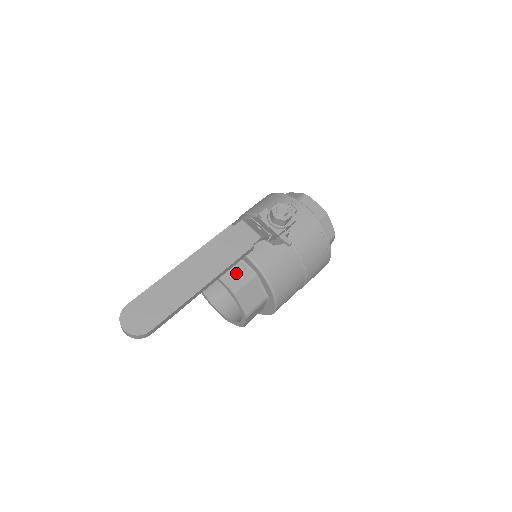
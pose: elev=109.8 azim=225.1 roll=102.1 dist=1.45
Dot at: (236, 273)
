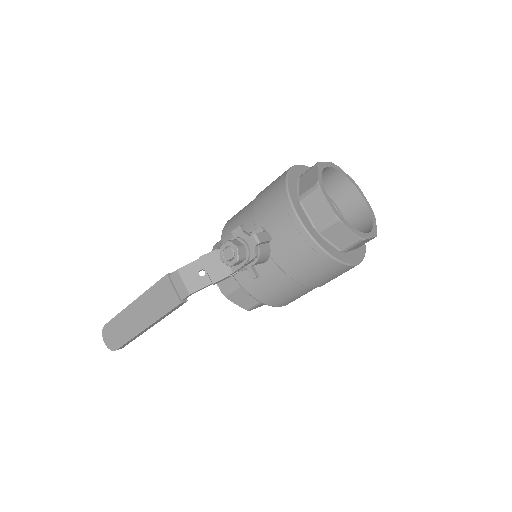
Dot at: occluded
